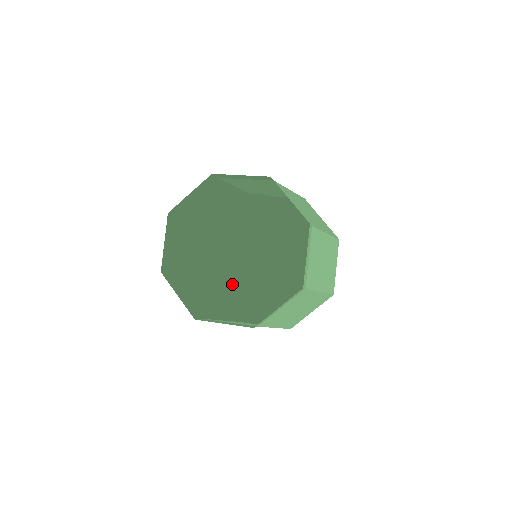
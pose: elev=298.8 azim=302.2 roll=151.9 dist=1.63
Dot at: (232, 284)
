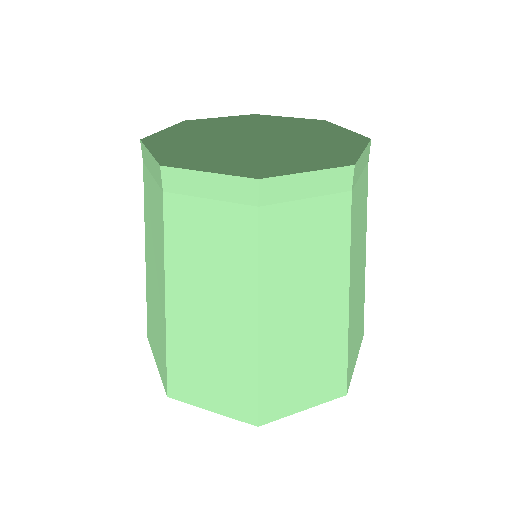
Dot at: occluded
